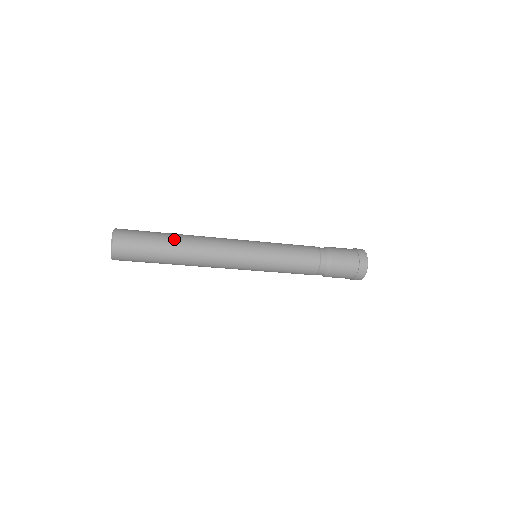
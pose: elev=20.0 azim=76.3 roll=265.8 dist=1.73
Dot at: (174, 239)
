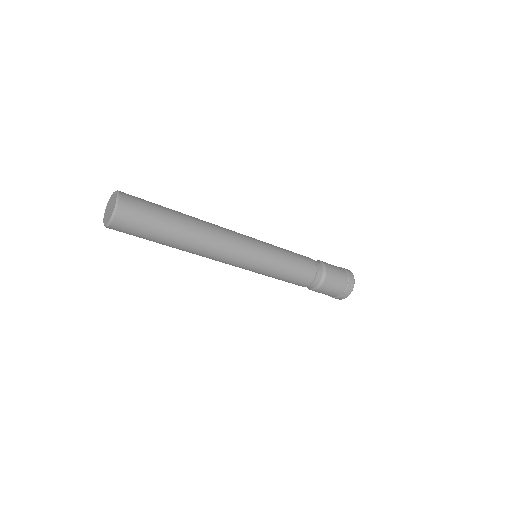
Dot at: (183, 214)
